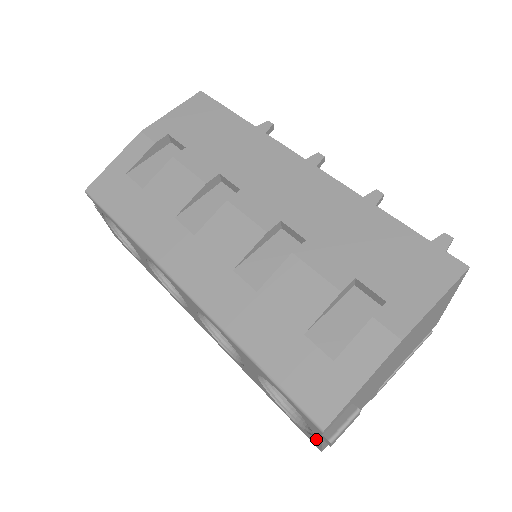
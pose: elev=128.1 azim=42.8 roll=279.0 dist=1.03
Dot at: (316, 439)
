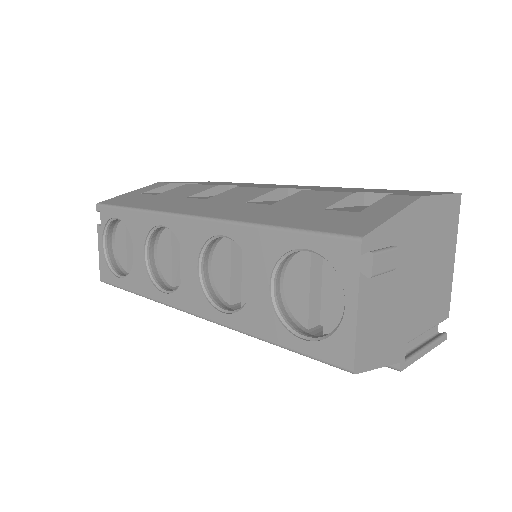
Dot at: (348, 317)
